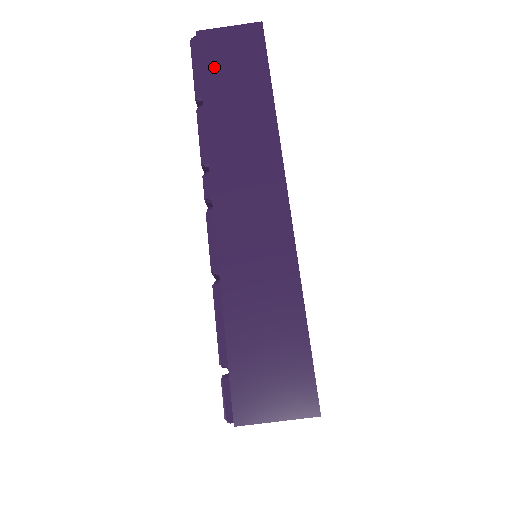
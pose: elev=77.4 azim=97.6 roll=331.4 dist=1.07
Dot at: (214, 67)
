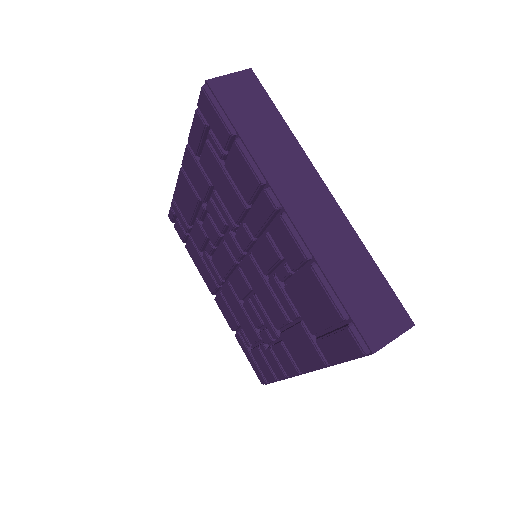
Dot at: (234, 107)
